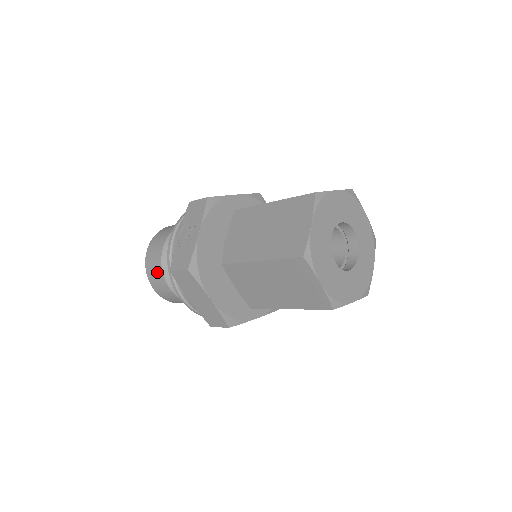
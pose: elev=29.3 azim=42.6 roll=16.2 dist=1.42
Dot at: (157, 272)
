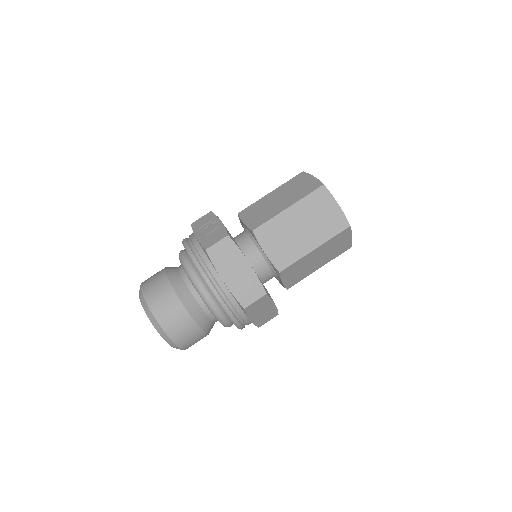
Dot at: (165, 294)
